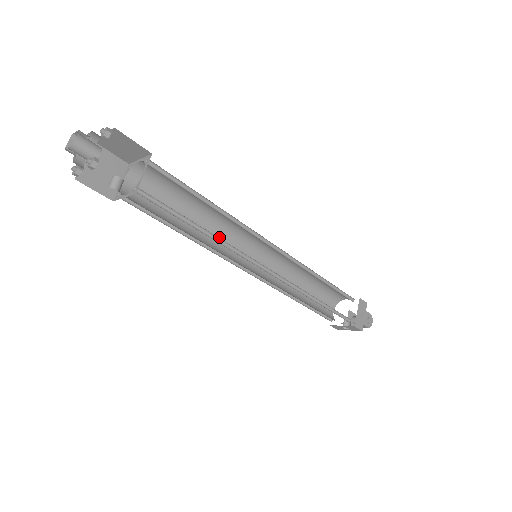
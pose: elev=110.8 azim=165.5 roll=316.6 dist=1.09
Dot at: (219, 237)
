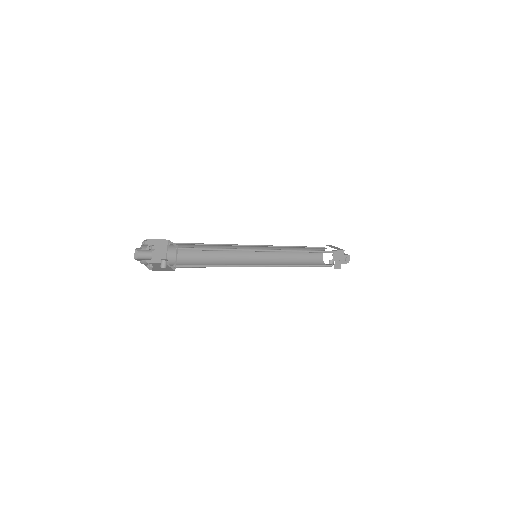
Dot at: (231, 251)
